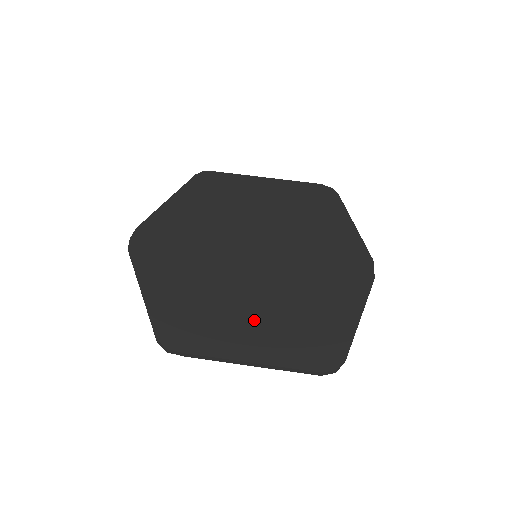
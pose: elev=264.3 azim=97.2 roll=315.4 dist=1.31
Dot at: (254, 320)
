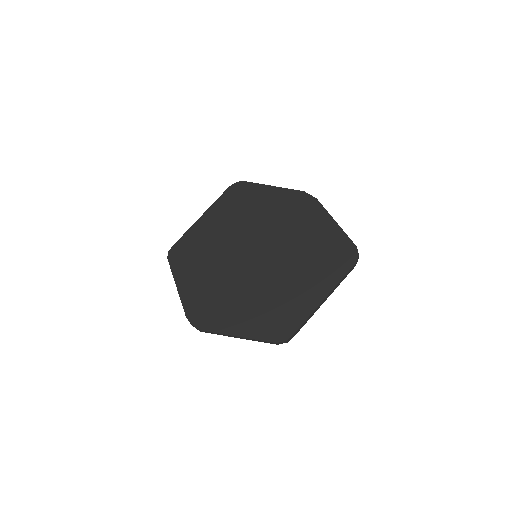
Dot at: (300, 281)
